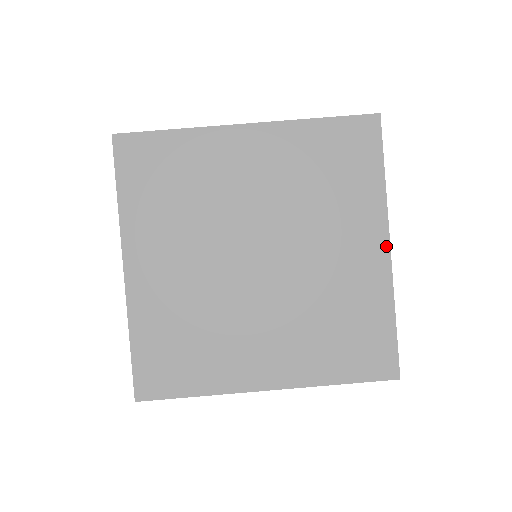
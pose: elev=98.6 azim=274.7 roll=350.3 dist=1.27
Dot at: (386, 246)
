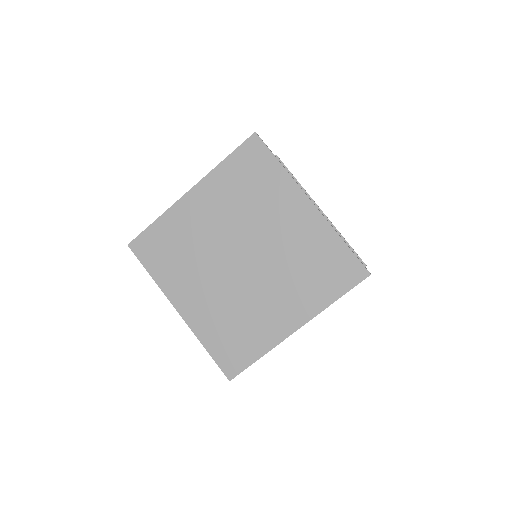
Dot at: (296, 327)
